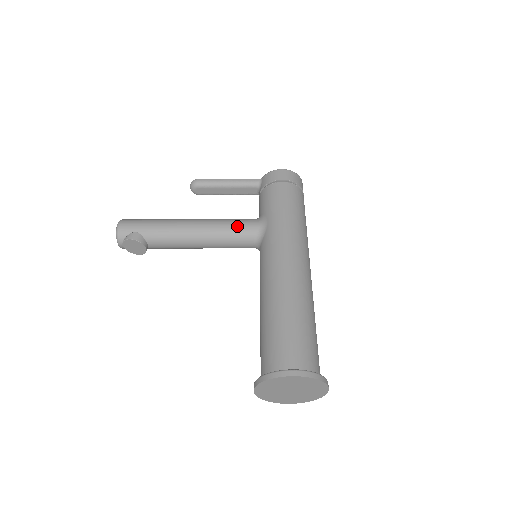
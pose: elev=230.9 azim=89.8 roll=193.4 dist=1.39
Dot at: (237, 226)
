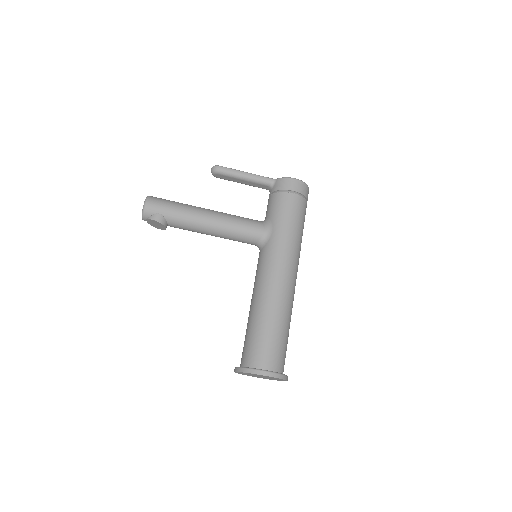
Dot at: (246, 228)
